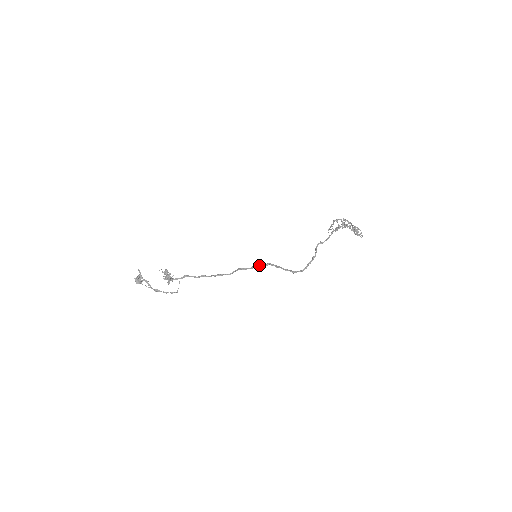
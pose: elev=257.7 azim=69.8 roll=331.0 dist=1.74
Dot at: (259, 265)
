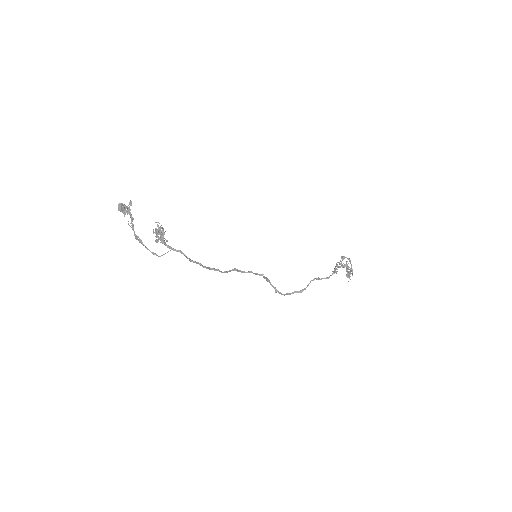
Dot at: (254, 273)
